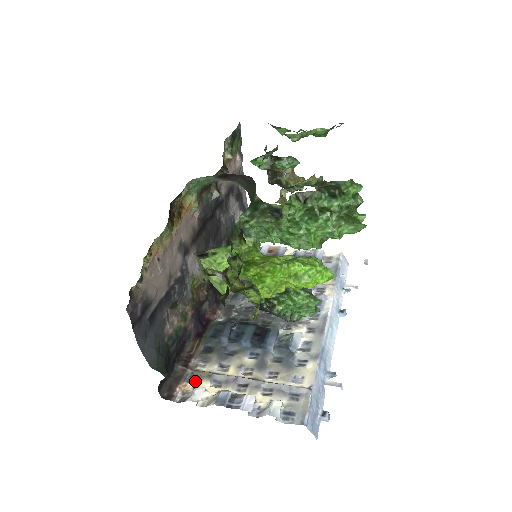
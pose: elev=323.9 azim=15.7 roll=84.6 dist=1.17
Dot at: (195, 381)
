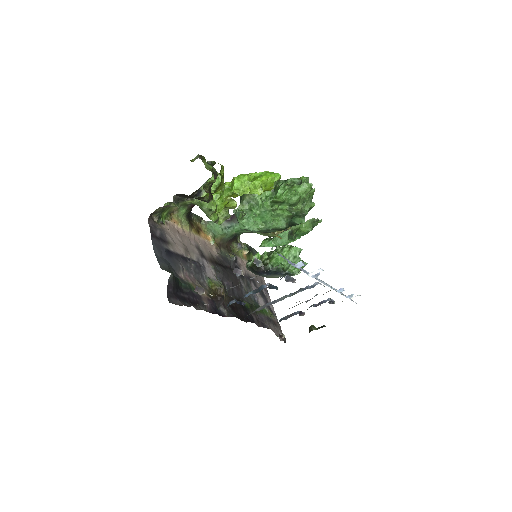
Dot at: occluded
